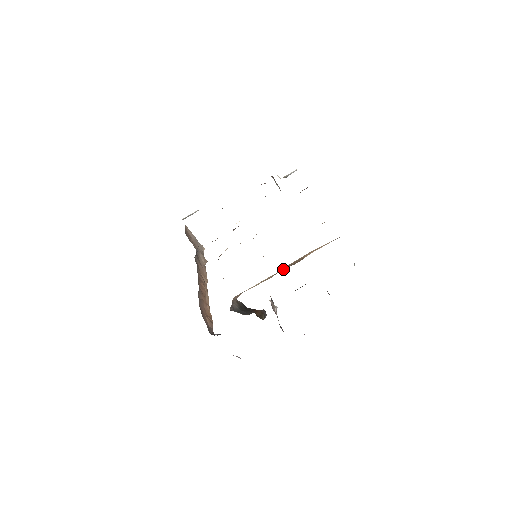
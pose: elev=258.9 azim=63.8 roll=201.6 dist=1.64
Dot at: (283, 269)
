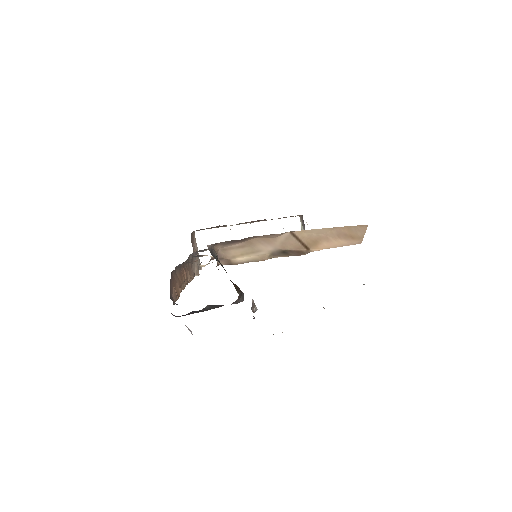
Dot at: (283, 250)
